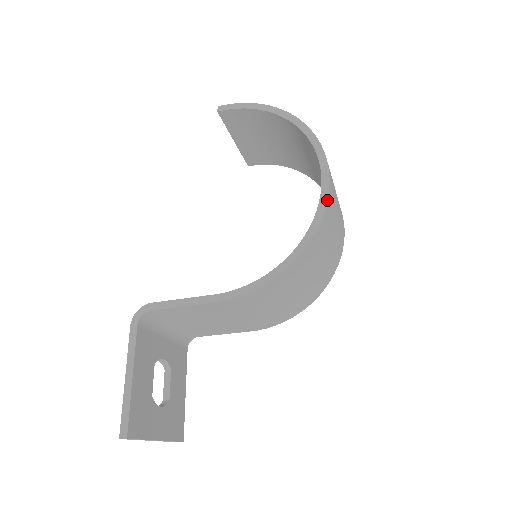
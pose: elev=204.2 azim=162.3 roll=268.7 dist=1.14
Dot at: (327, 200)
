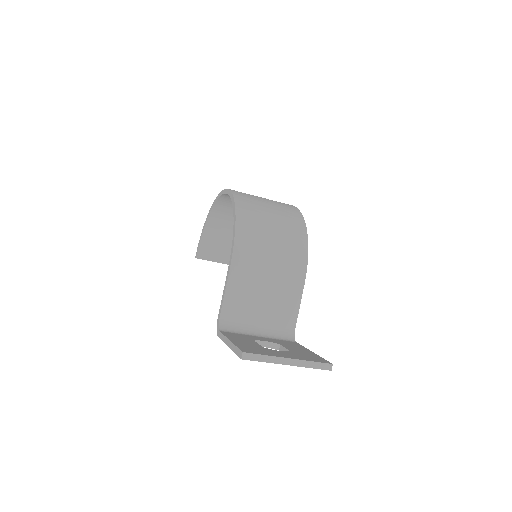
Dot at: (229, 190)
